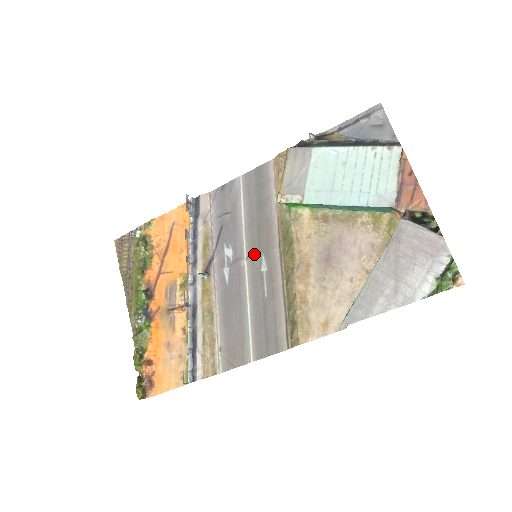
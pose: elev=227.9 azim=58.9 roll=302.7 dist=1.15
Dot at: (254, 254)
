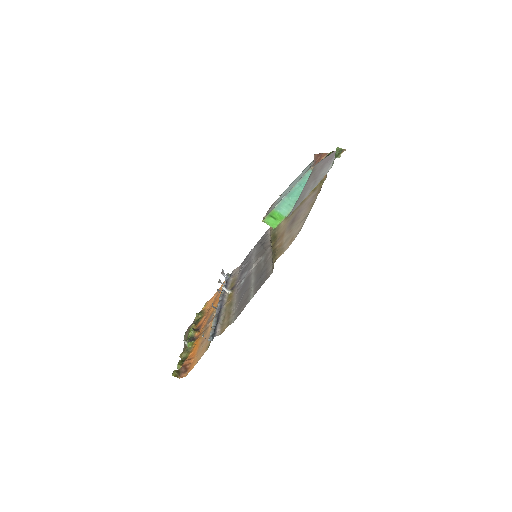
Dot at: (257, 260)
